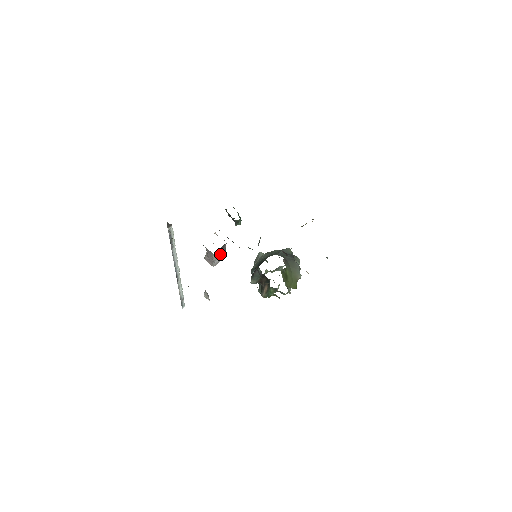
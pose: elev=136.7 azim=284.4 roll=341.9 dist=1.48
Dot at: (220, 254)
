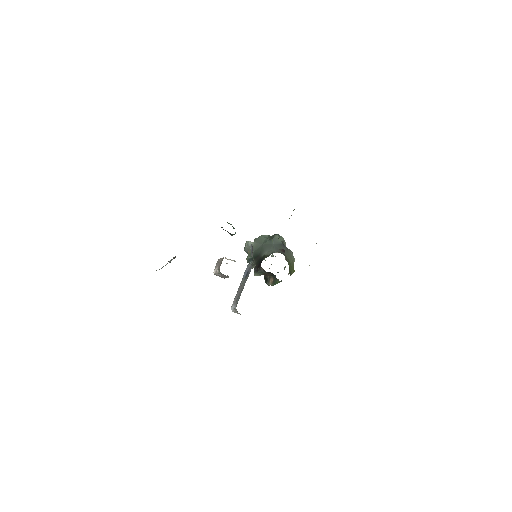
Dot at: occluded
